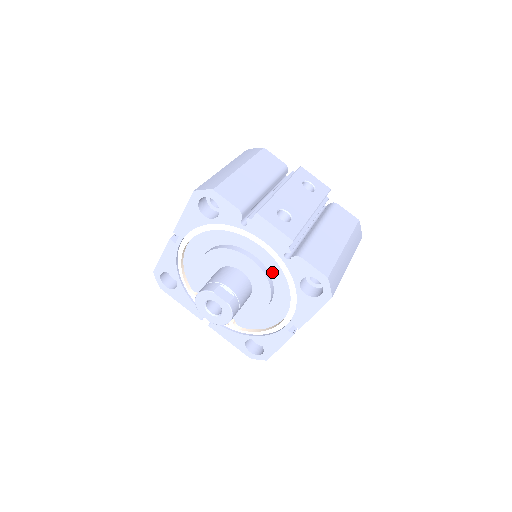
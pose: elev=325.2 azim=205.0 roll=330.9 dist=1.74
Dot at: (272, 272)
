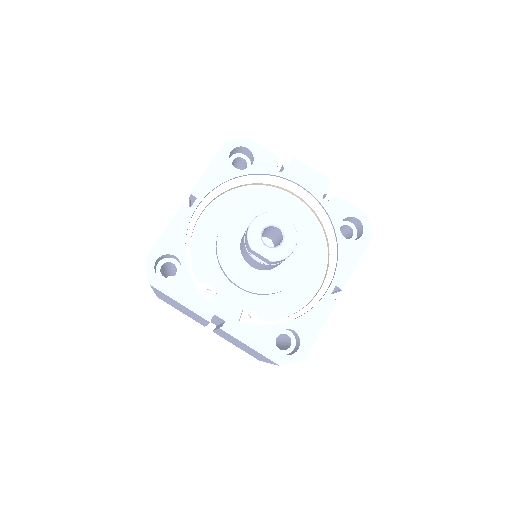
Dot at: (305, 228)
